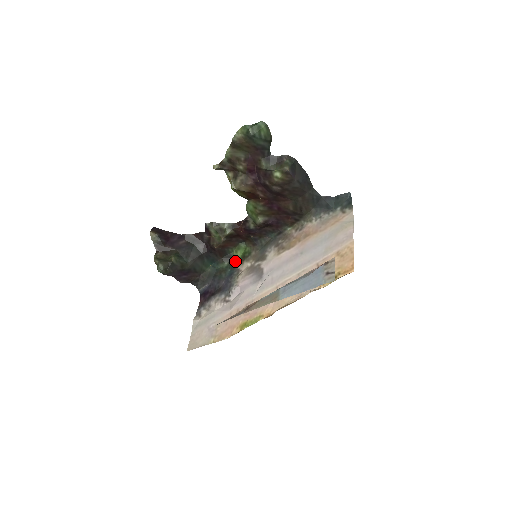
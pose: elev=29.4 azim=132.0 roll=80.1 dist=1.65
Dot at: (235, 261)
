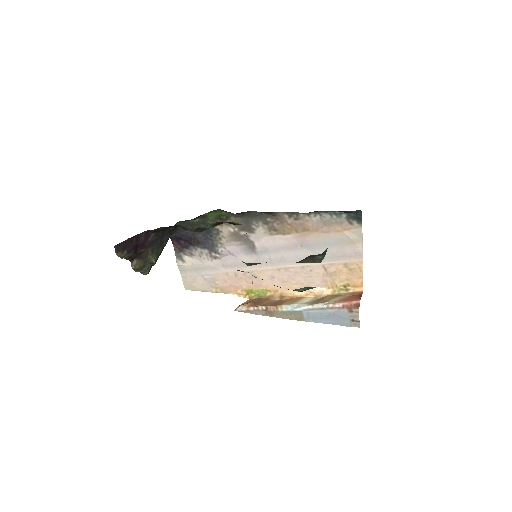
Dot at: (207, 217)
